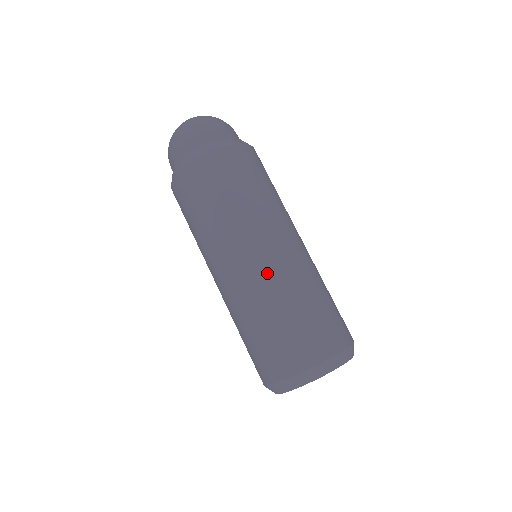
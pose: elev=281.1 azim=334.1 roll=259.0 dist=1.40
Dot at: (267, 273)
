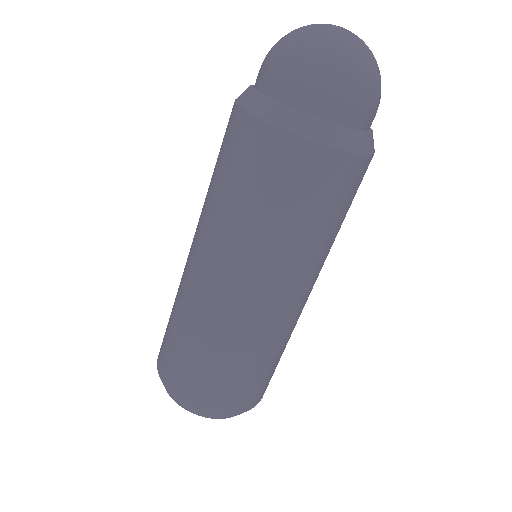
Dot at: (247, 322)
